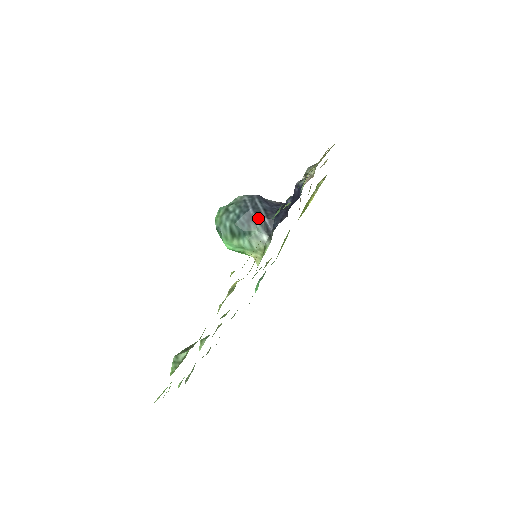
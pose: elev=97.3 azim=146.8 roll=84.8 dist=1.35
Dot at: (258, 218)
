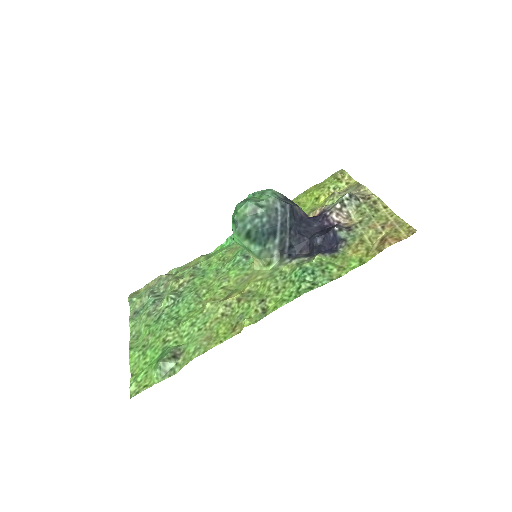
Dot at: (281, 237)
